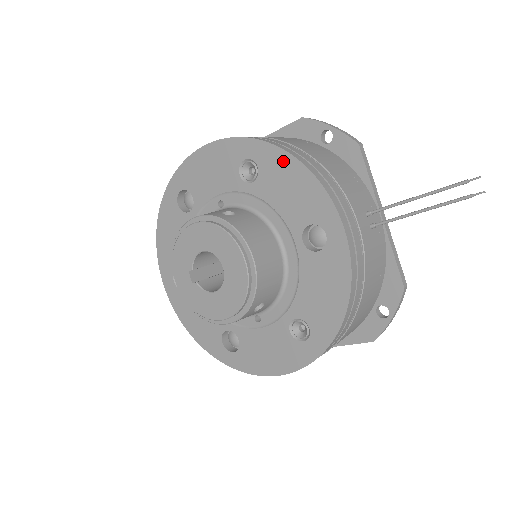
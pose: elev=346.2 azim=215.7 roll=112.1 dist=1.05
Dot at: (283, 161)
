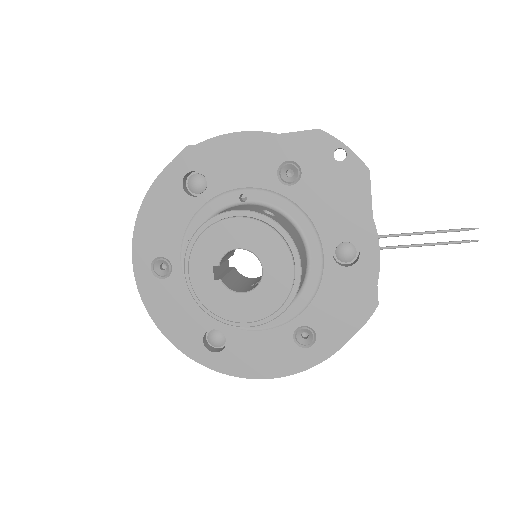
Dot at: (333, 174)
